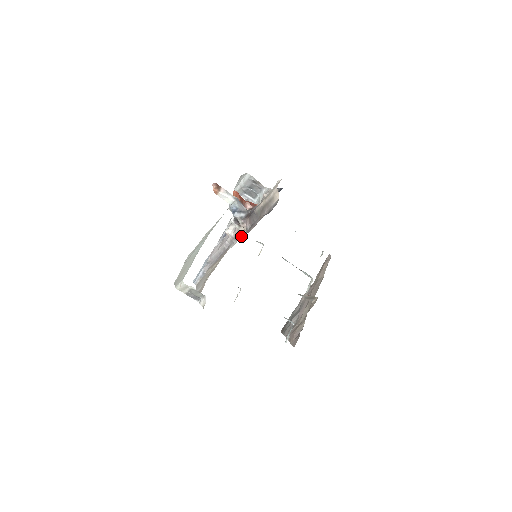
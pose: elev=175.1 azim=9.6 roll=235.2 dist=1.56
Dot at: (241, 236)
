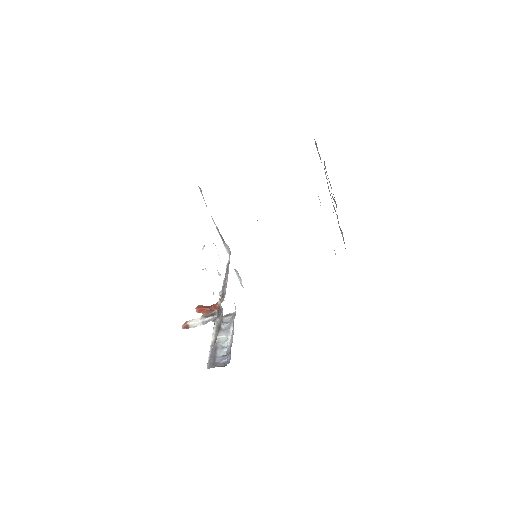
Dot at: occluded
